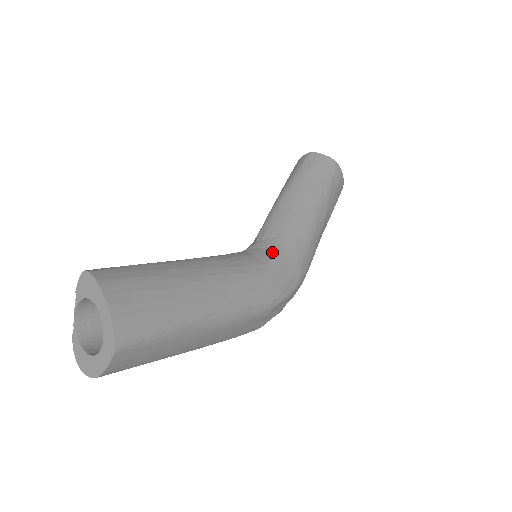
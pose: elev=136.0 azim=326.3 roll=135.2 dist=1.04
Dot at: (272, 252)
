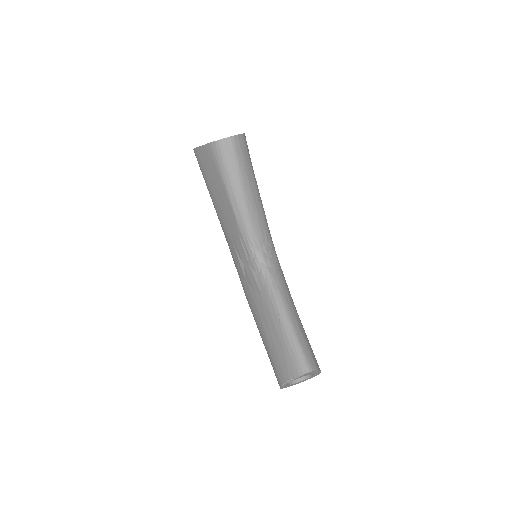
Dot at: (273, 254)
